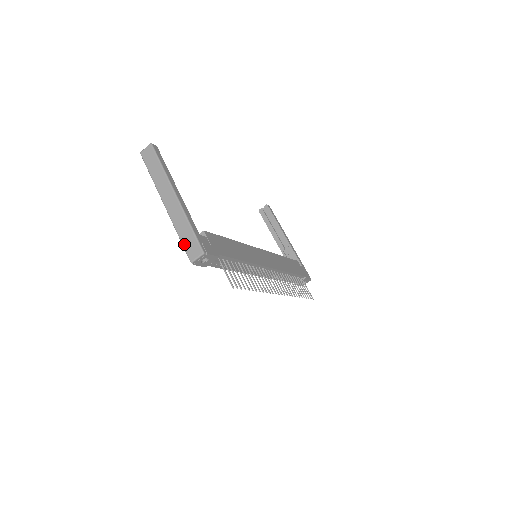
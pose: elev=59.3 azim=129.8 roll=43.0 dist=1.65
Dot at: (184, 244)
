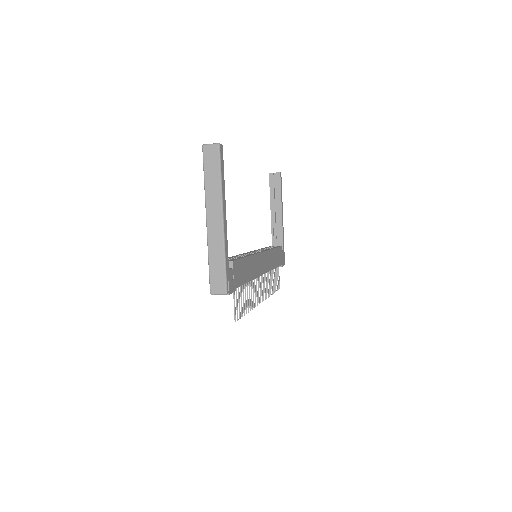
Dot at: (211, 273)
